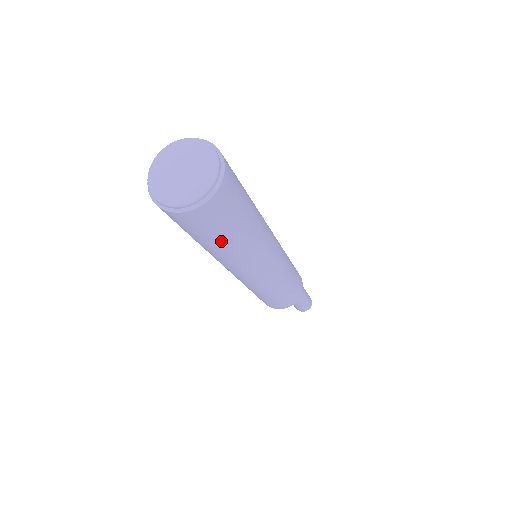
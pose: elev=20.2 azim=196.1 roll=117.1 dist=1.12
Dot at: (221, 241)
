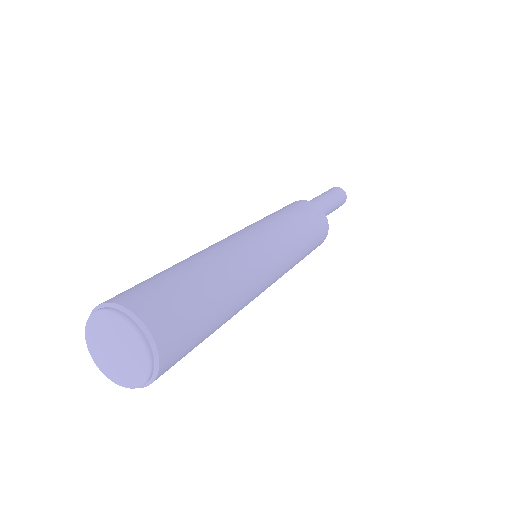
Dot at: (211, 330)
